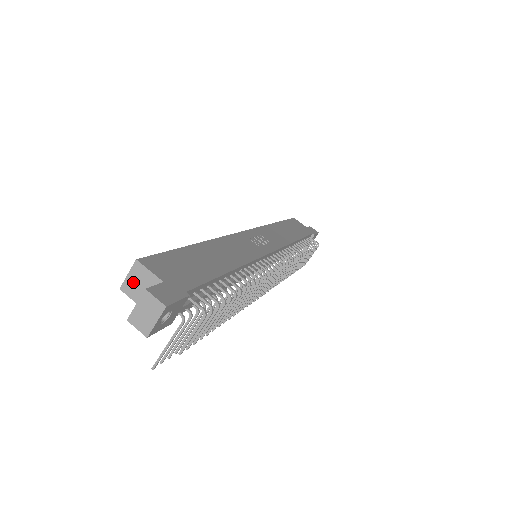
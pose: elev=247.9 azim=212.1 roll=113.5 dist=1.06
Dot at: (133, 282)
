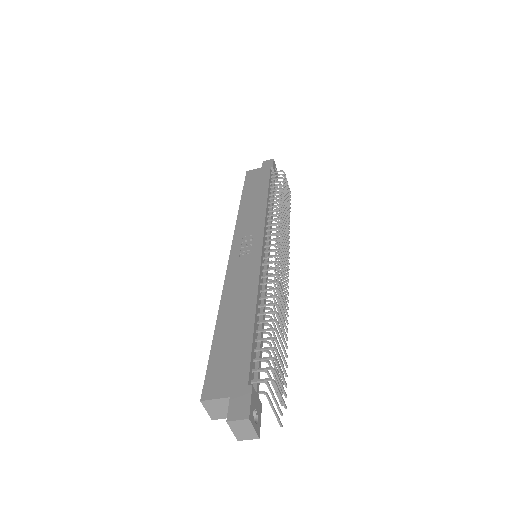
Dot at: (214, 411)
